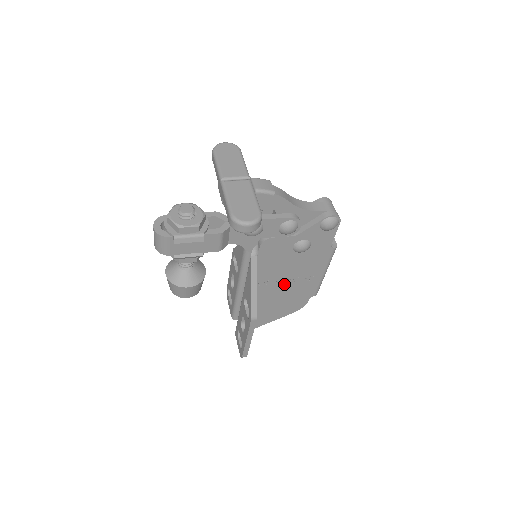
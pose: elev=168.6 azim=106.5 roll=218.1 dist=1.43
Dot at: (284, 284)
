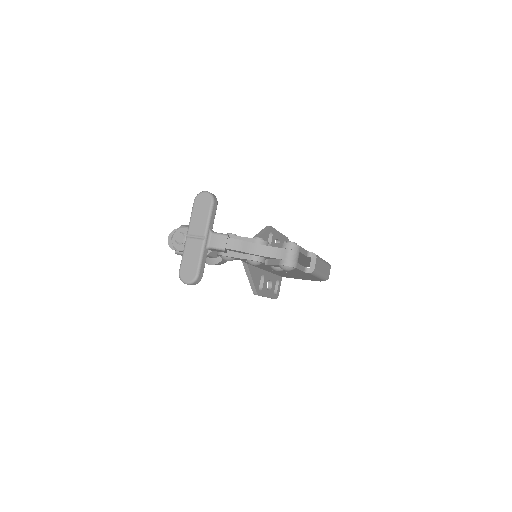
Dot at: (288, 273)
